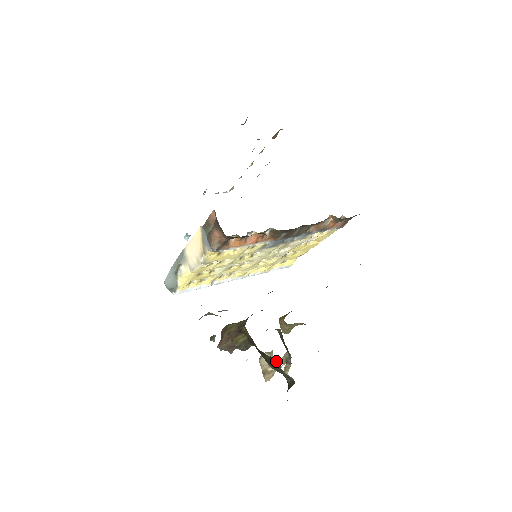
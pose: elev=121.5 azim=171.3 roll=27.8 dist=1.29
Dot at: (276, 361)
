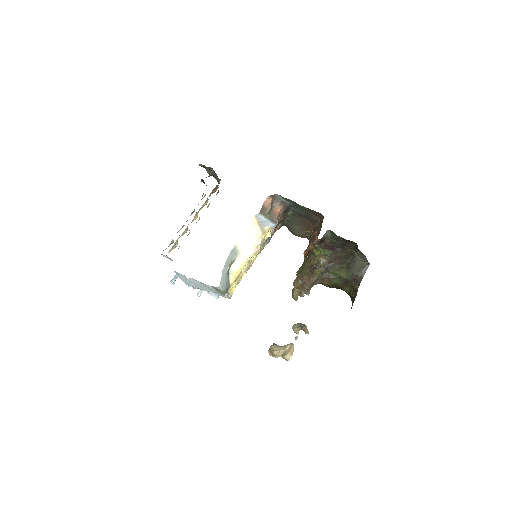
Dot at: (356, 258)
